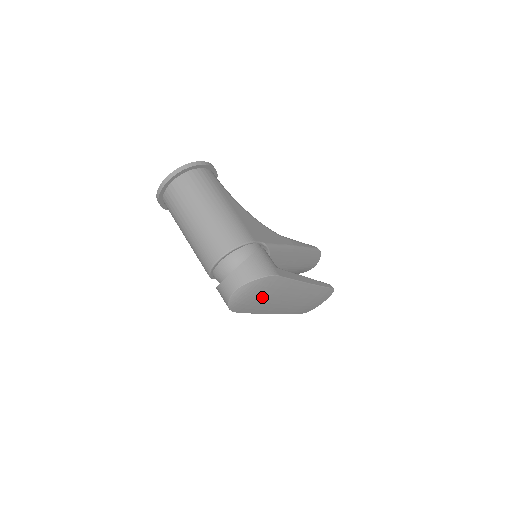
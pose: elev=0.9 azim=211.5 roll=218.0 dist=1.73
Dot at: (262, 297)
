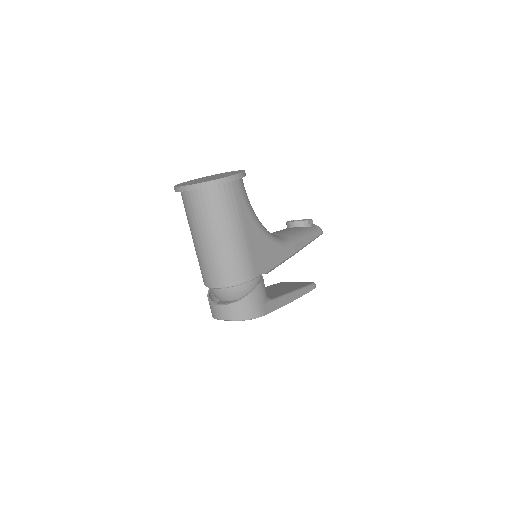
Dot at: occluded
